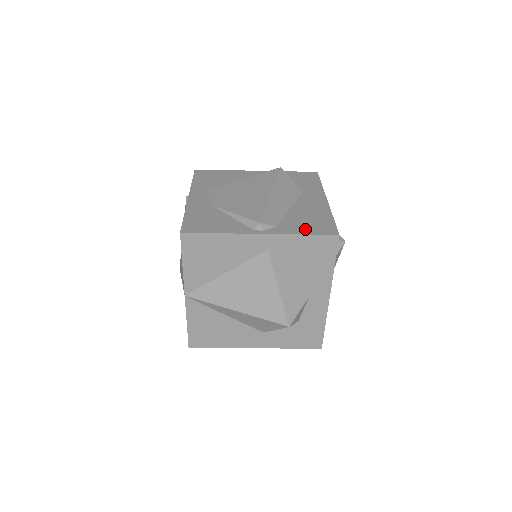
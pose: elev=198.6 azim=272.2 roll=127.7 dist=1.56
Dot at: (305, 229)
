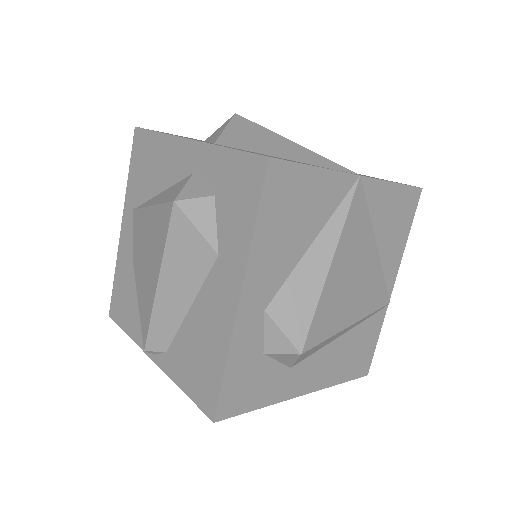
Dot at: (187, 380)
